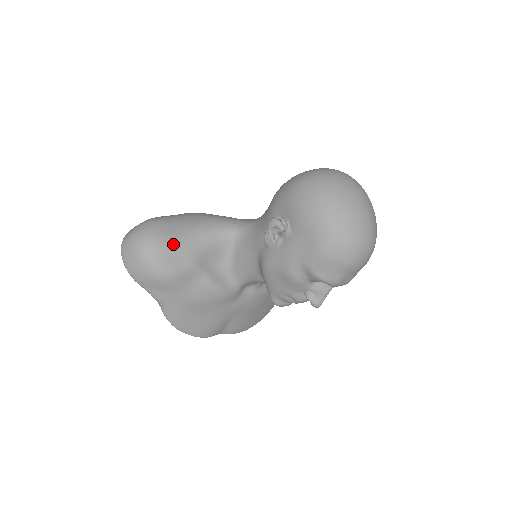
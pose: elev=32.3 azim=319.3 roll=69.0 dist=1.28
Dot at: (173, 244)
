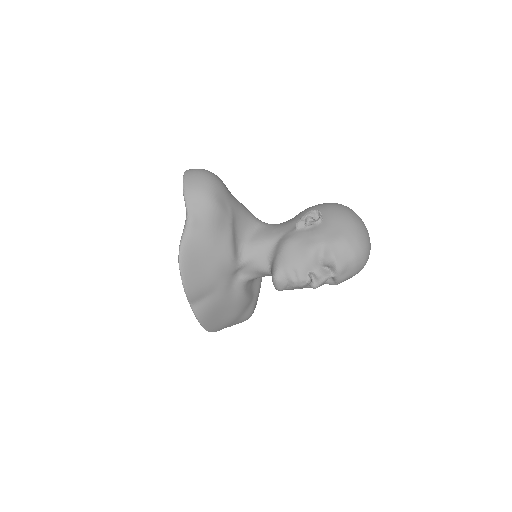
Dot at: (227, 192)
